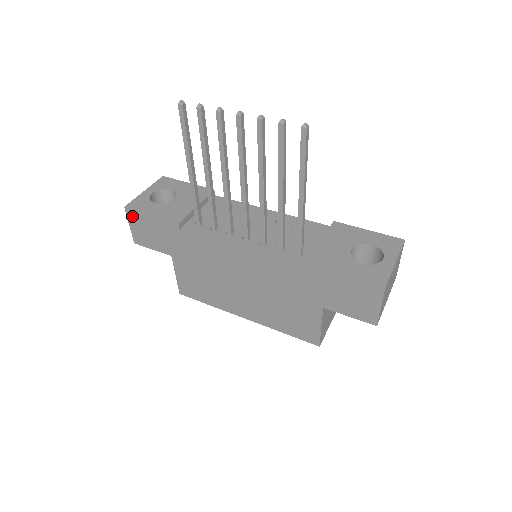
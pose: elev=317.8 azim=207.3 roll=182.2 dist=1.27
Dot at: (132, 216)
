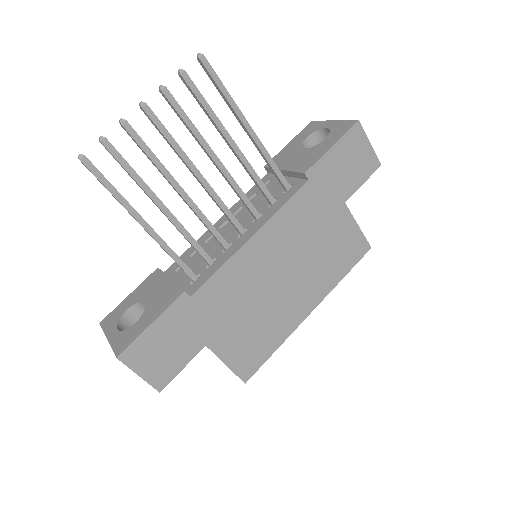
Dot at: (133, 357)
